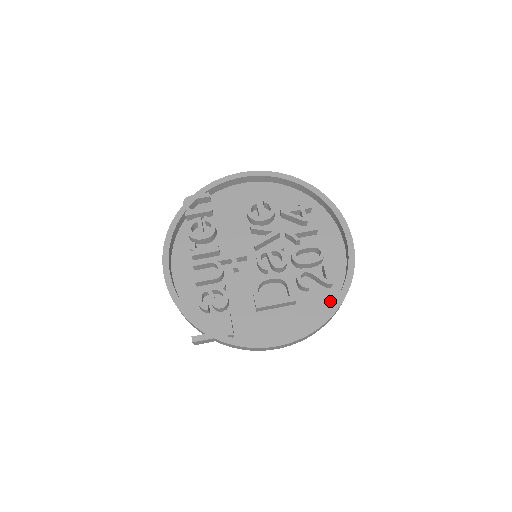
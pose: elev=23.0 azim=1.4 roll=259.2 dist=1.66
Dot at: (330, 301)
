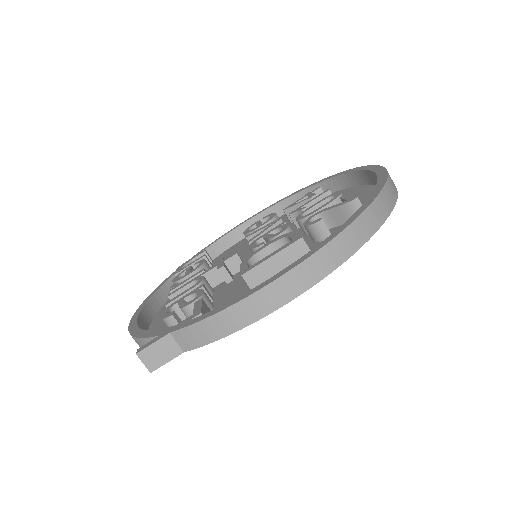
Dot at: occluded
